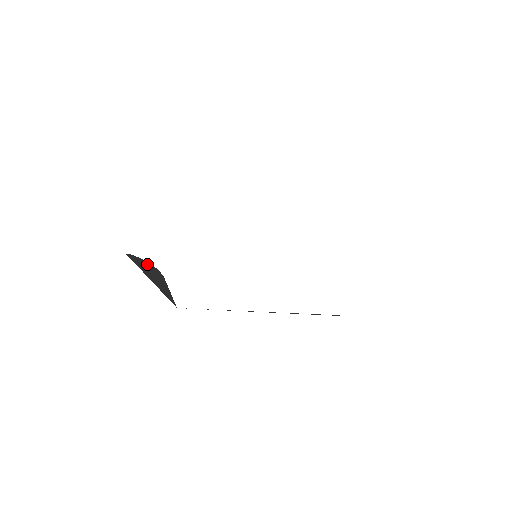
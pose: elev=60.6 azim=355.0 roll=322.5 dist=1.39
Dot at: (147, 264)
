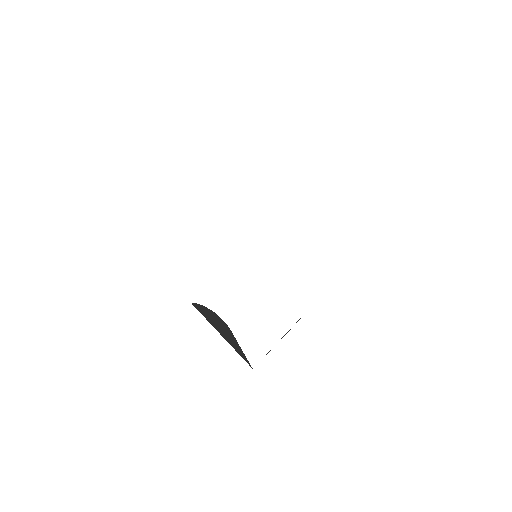
Dot at: (214, 315)
